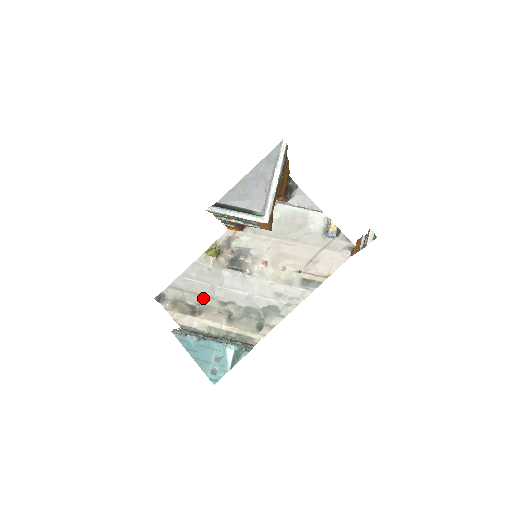
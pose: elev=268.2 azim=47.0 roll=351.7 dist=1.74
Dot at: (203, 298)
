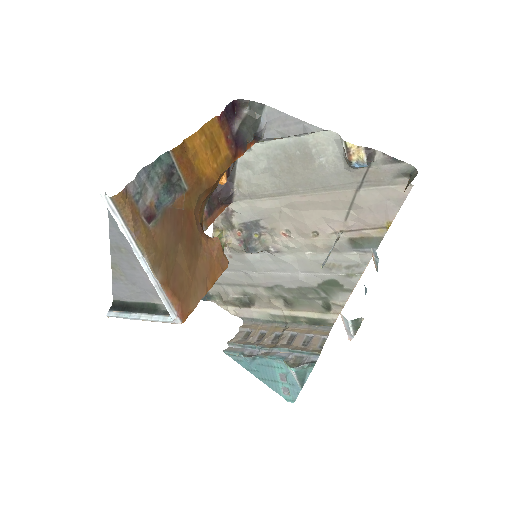
Dot at: (245, 288)
